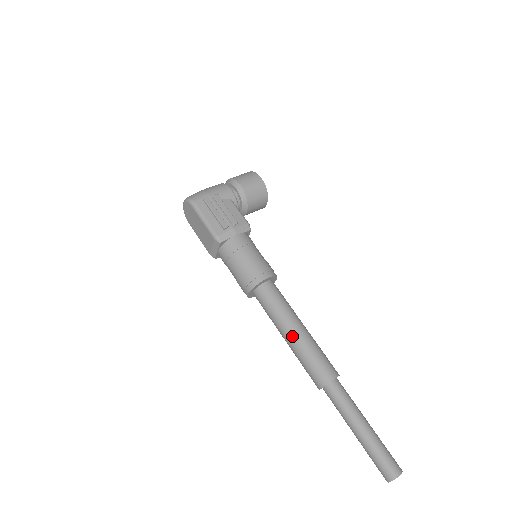
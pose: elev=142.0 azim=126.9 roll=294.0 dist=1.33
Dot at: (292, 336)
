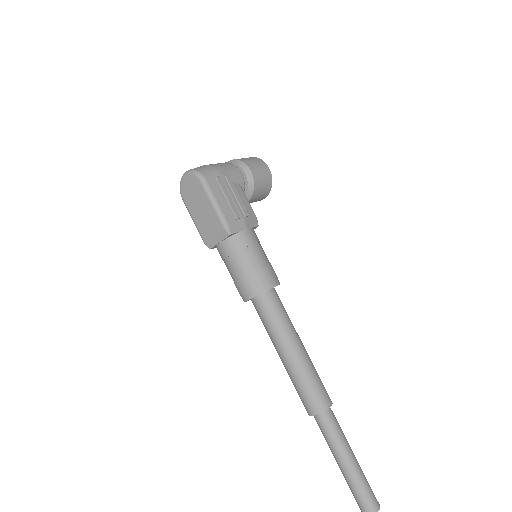
Dot at: (293, 355)
